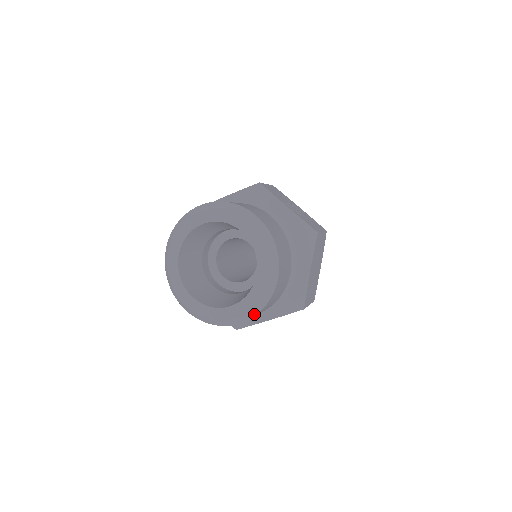
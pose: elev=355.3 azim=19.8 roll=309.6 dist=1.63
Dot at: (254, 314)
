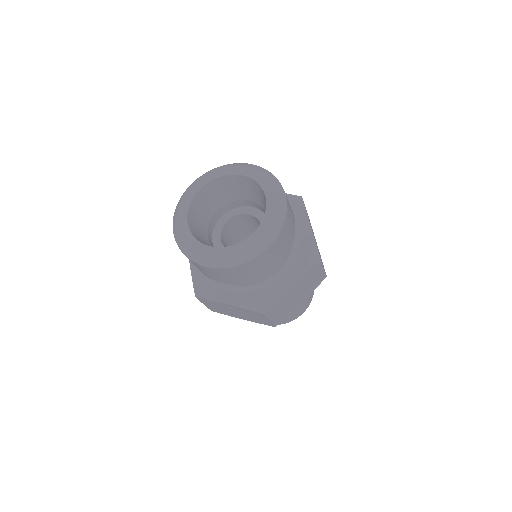
Dot at: (277, 232)
